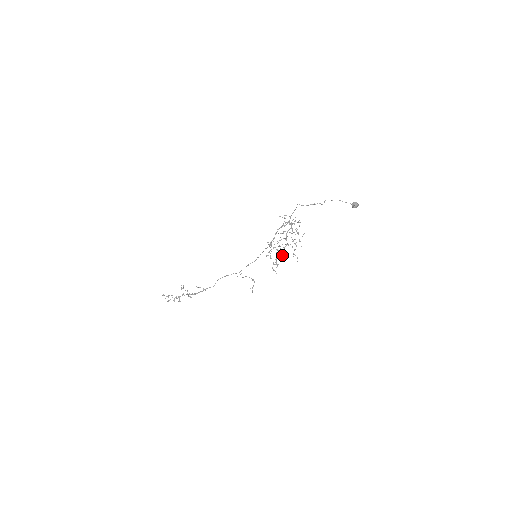
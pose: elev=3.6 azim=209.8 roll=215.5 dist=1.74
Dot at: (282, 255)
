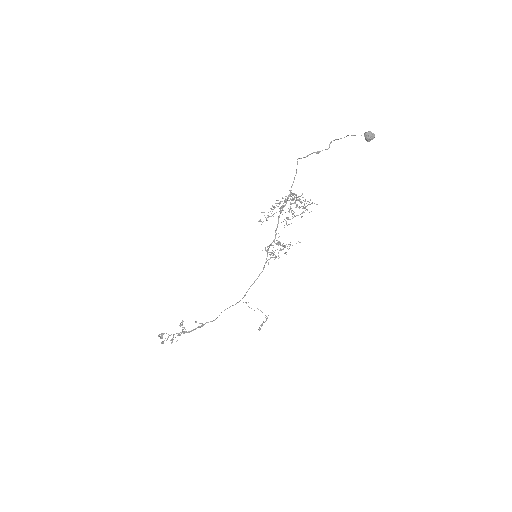
Dot at: (266, 220)
